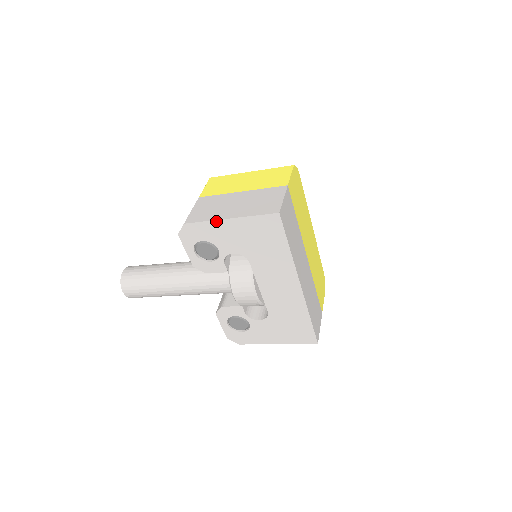
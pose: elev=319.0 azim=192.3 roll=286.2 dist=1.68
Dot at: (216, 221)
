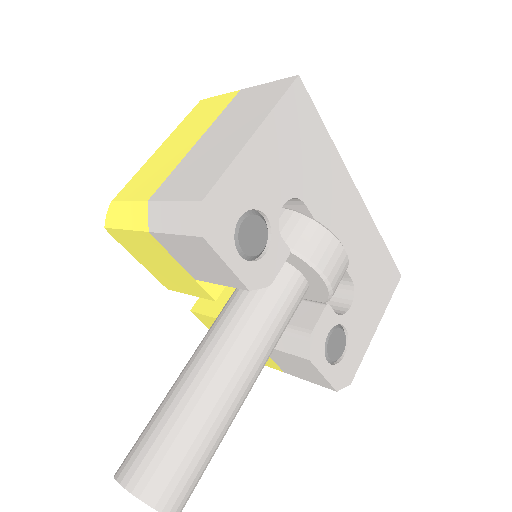
Dot at: (241, 154)
